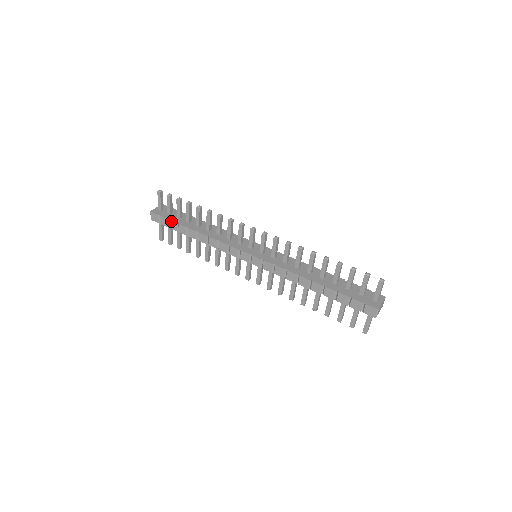
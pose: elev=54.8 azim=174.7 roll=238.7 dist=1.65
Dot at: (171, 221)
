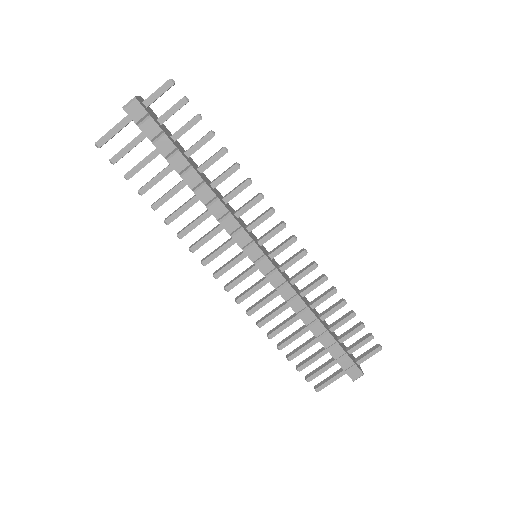
Dot at: (168, 138)
